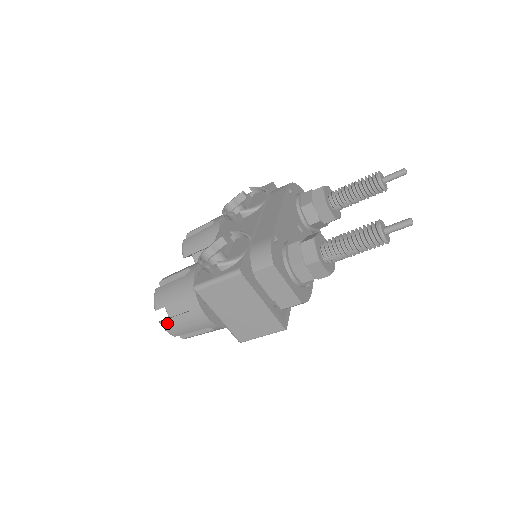
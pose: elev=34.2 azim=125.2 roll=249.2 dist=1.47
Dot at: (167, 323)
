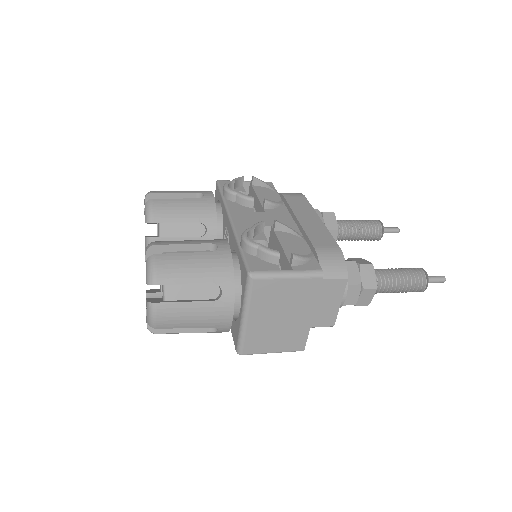
Dot at: (166, 307)
